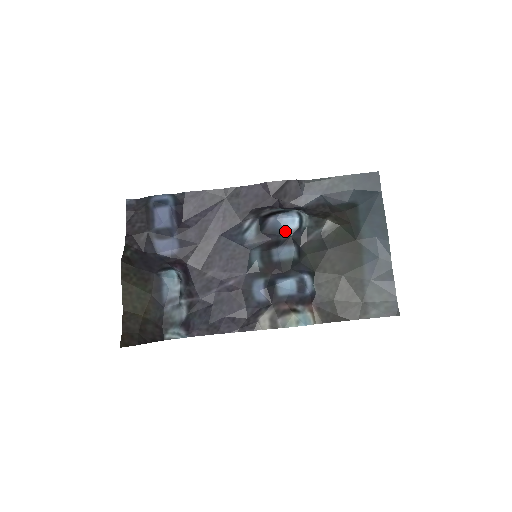
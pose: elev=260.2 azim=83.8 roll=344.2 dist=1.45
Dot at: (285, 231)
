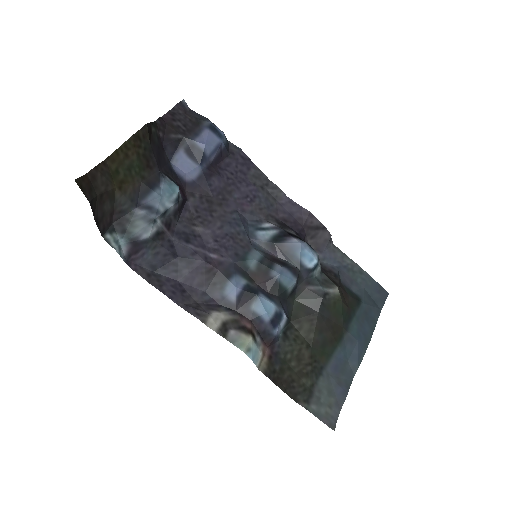
Dot at: (298, 260)
